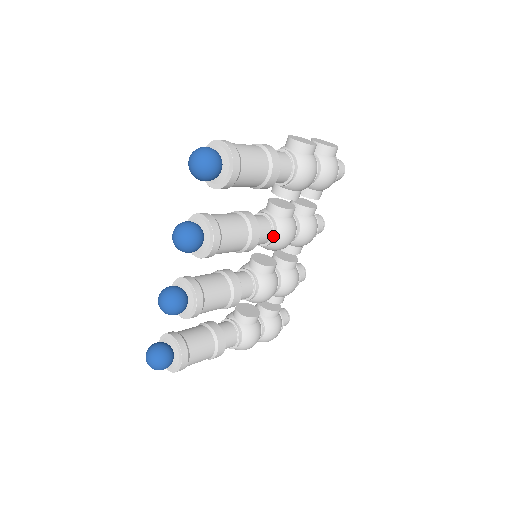
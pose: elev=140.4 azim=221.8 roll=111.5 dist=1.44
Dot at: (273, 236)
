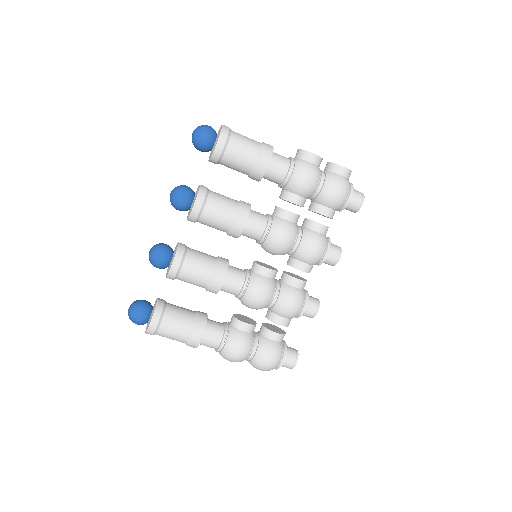
Dot at: (266, 230)
